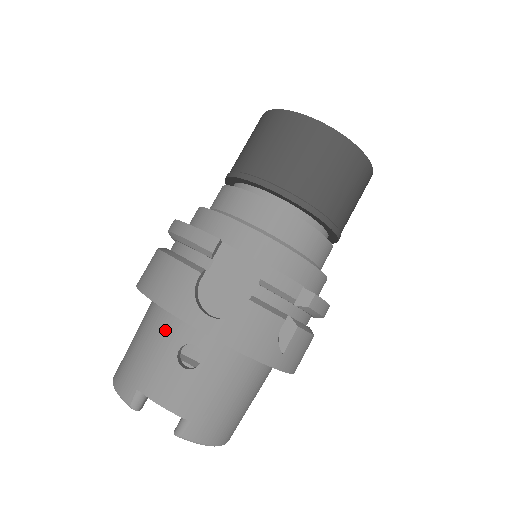
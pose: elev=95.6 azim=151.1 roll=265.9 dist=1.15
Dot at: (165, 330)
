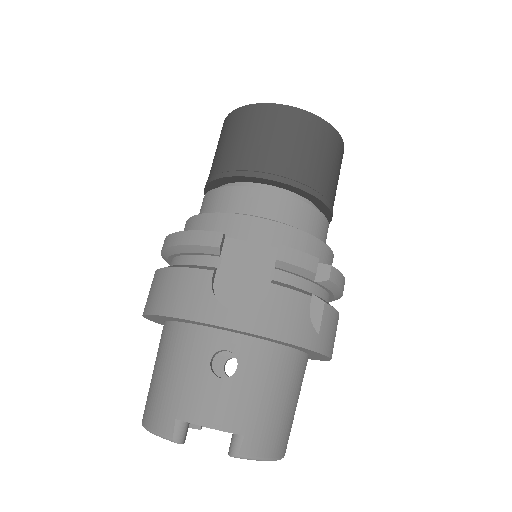
Dot at: (189, 346)
